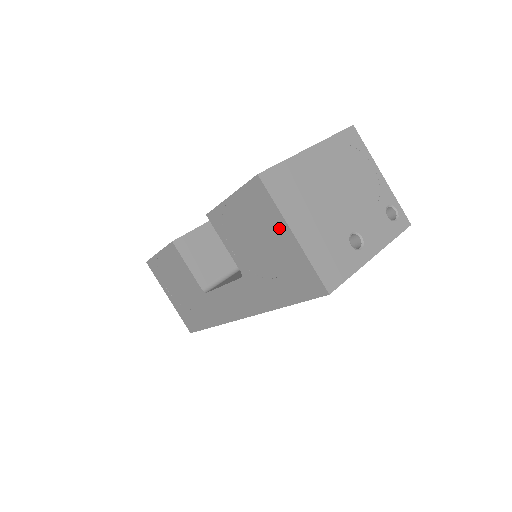
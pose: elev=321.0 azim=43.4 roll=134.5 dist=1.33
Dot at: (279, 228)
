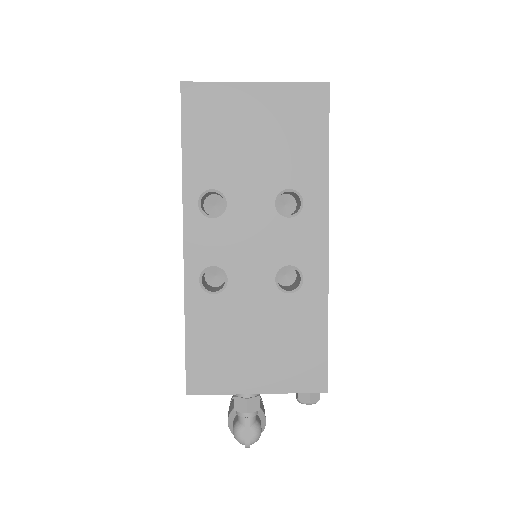
Dot at: occluded
